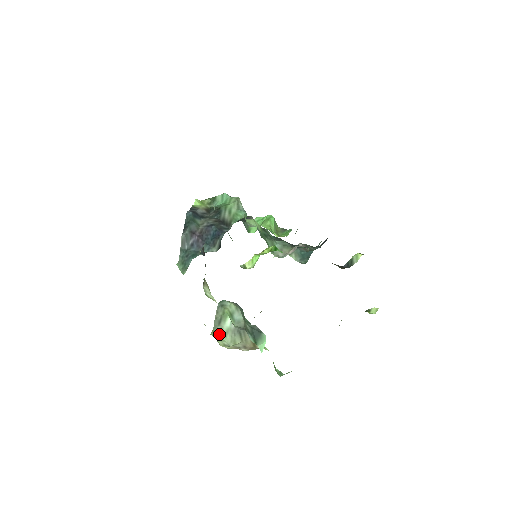
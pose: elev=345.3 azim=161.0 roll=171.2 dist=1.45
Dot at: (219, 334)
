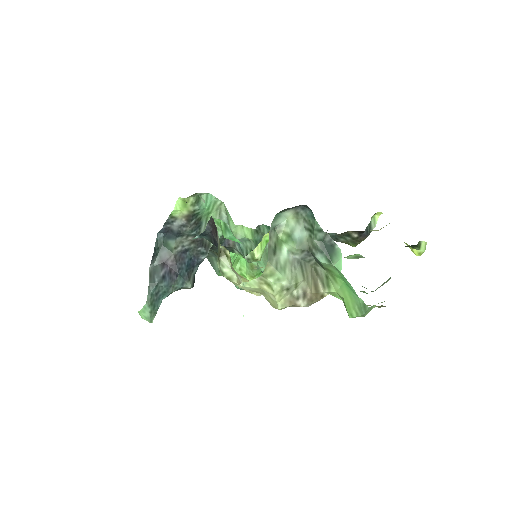
Dot at: (276, 268)
